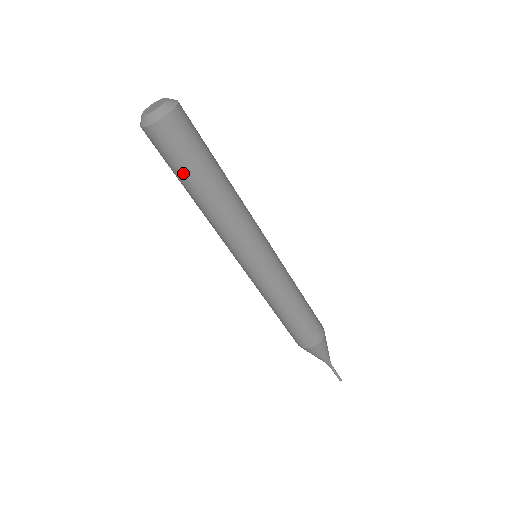
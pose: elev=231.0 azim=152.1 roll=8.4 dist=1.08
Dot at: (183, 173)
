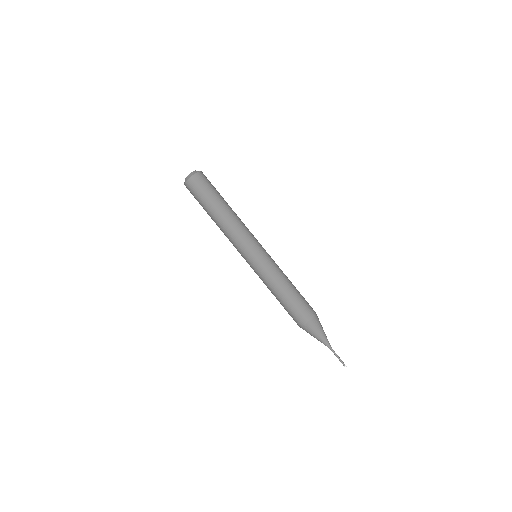
Dot at: (204, 204)
